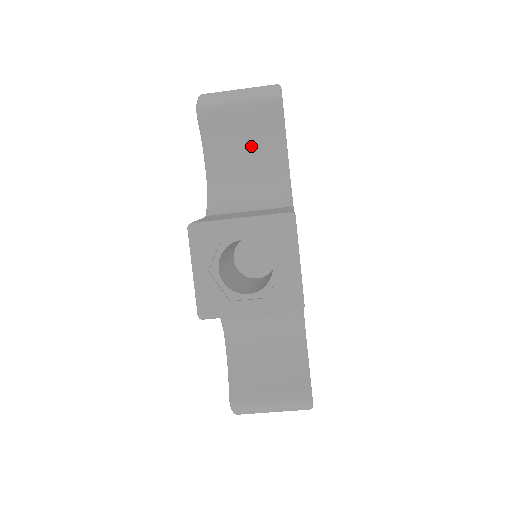
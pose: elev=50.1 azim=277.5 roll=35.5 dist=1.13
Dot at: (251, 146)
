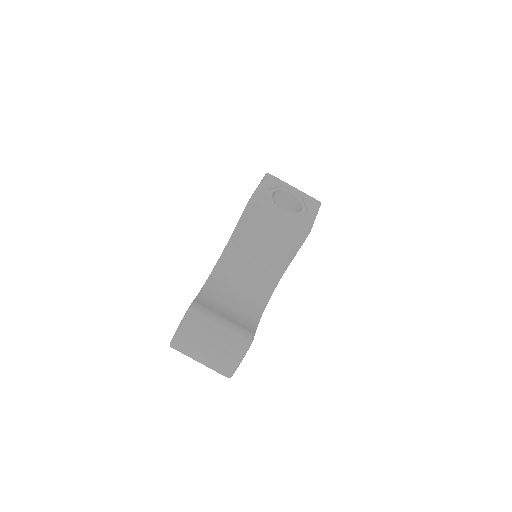
Dot at: occluded
